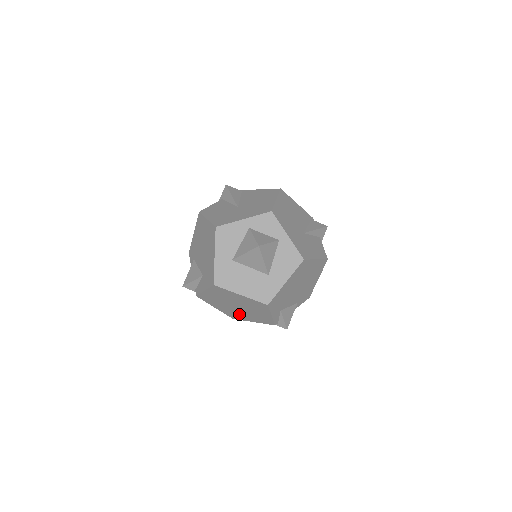
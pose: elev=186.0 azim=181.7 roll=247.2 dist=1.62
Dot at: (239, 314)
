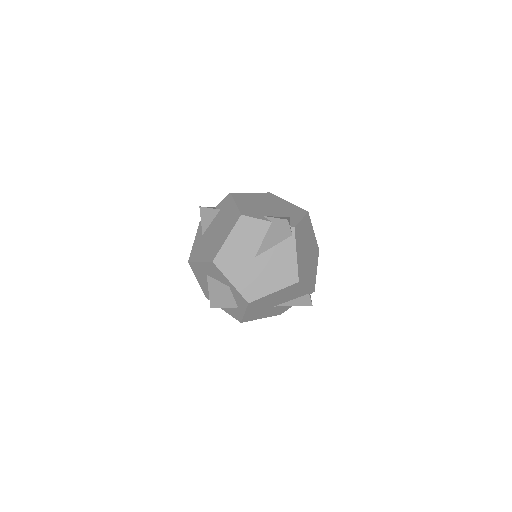
Dot at: occluded
